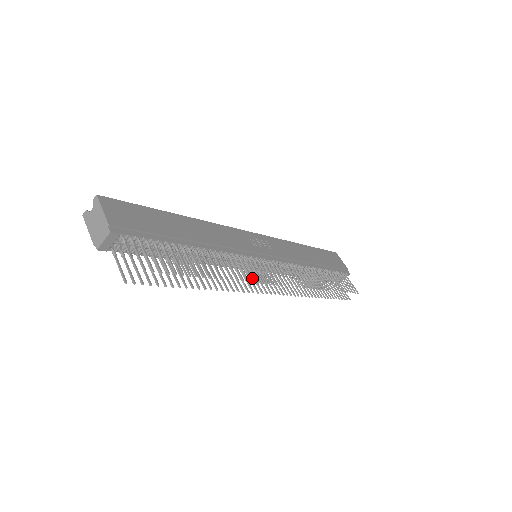
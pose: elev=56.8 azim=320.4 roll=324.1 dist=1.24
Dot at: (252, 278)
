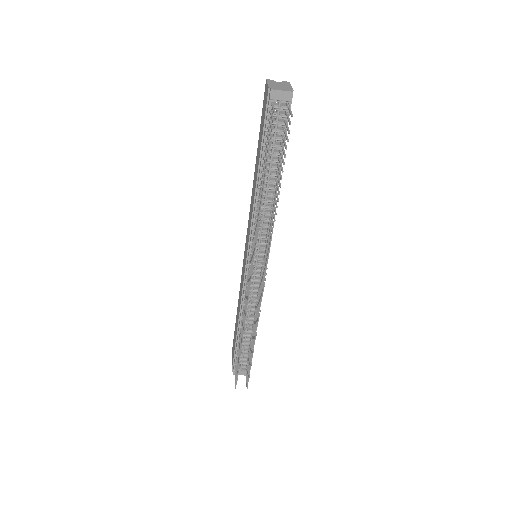
Dot at: occluded
